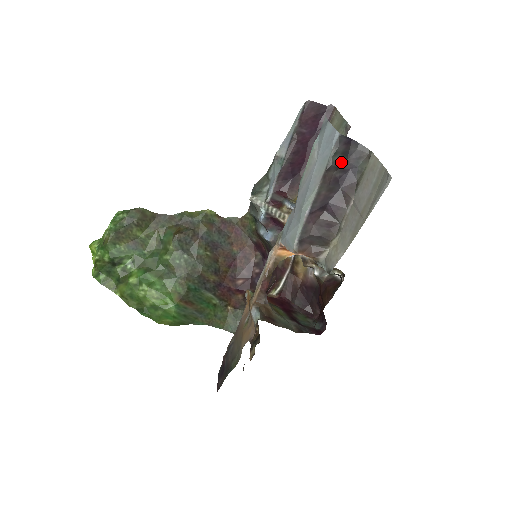
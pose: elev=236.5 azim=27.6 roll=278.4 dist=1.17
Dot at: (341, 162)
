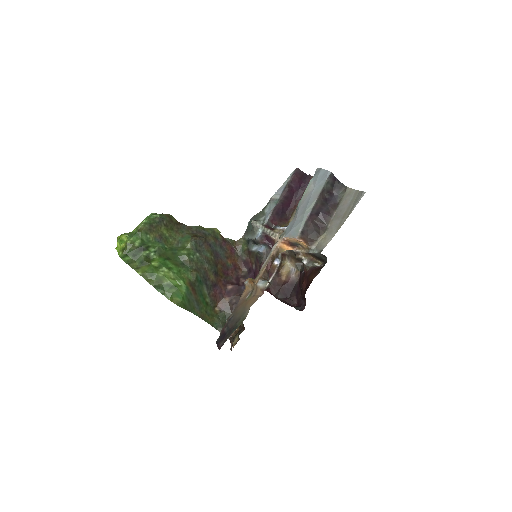
Dot at: (330, 189)
